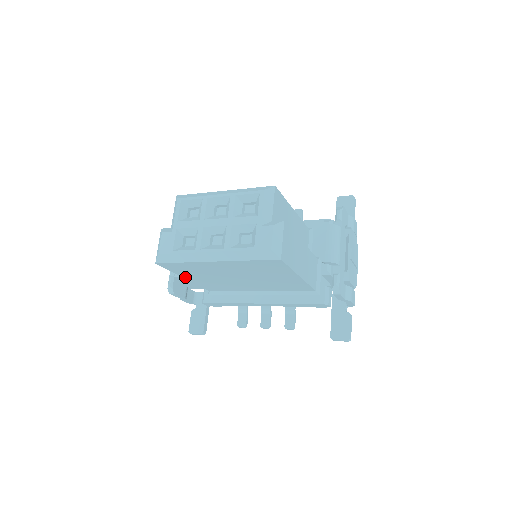
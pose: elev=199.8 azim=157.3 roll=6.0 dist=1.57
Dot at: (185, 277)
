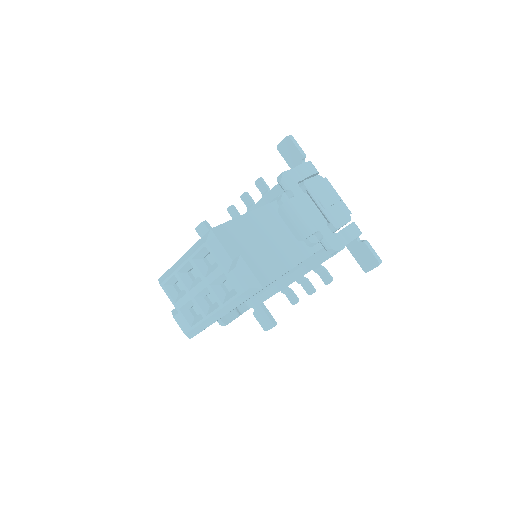
Dot at: occluded
